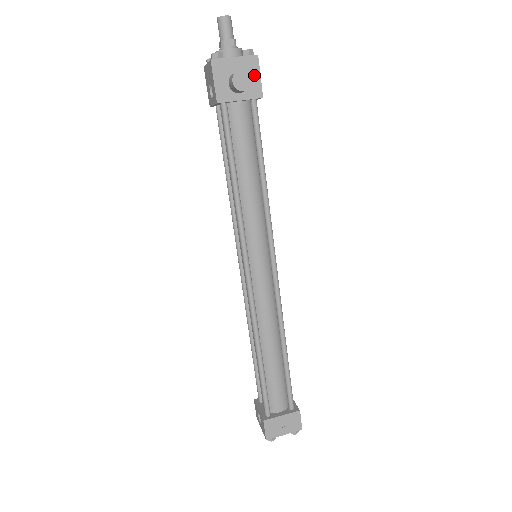
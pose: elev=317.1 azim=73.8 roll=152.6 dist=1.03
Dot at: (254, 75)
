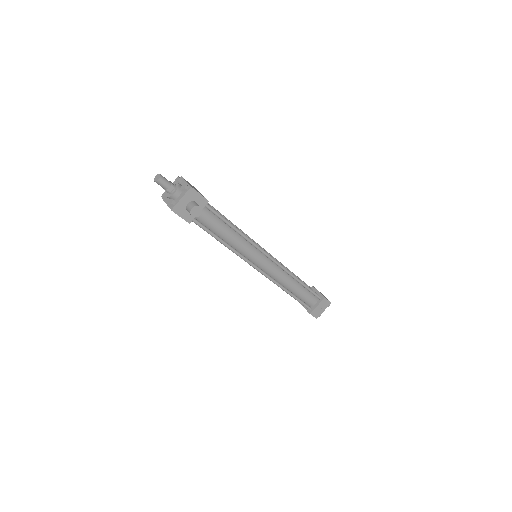
Dot at: (197, 196)
